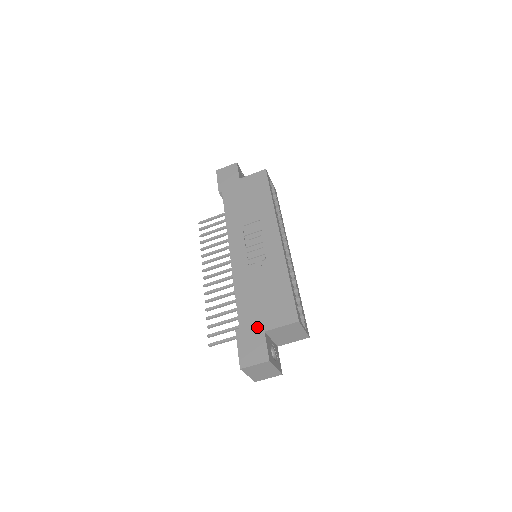
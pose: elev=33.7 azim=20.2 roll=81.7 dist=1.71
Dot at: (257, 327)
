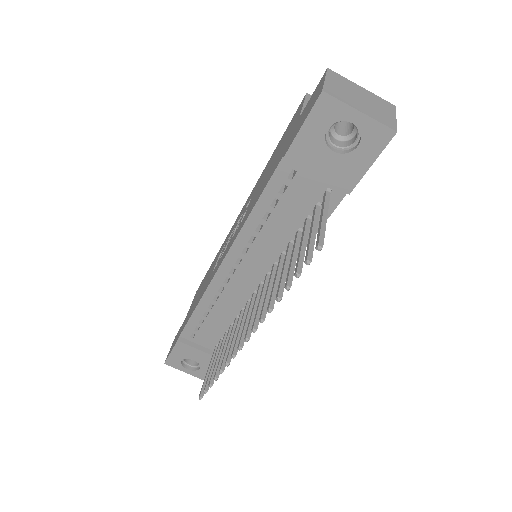
Dot at: (291, 133)
